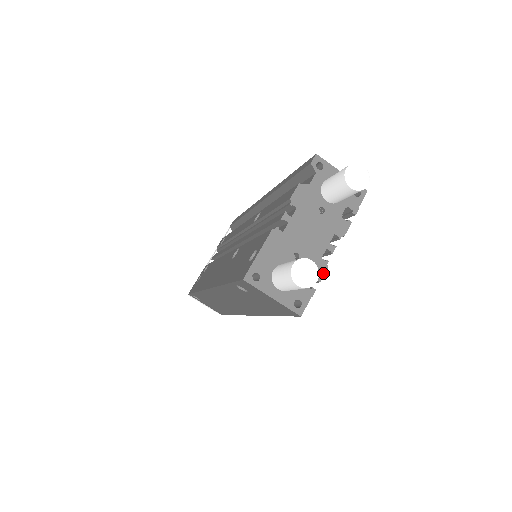
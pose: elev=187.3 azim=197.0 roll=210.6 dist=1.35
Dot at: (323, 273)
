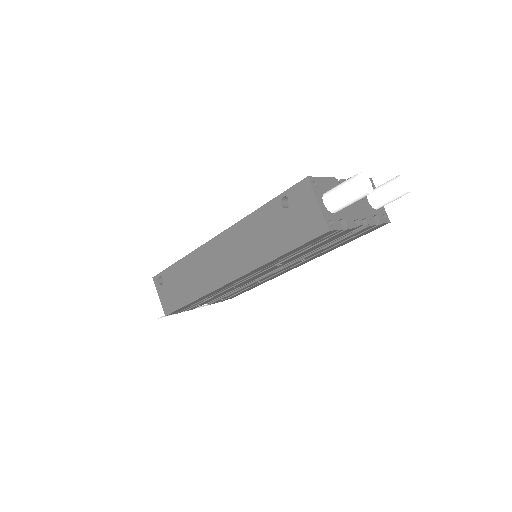
Dot at: (352, 227)
